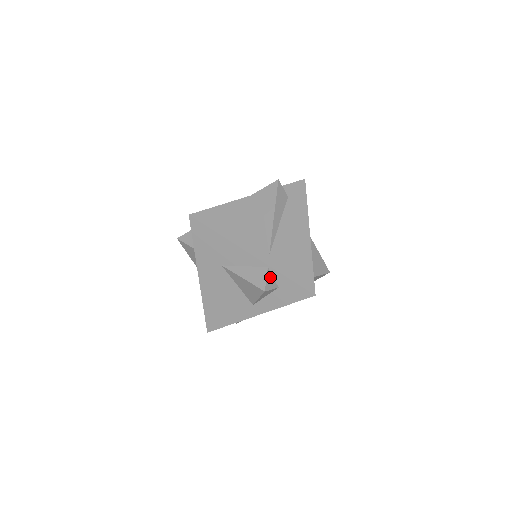
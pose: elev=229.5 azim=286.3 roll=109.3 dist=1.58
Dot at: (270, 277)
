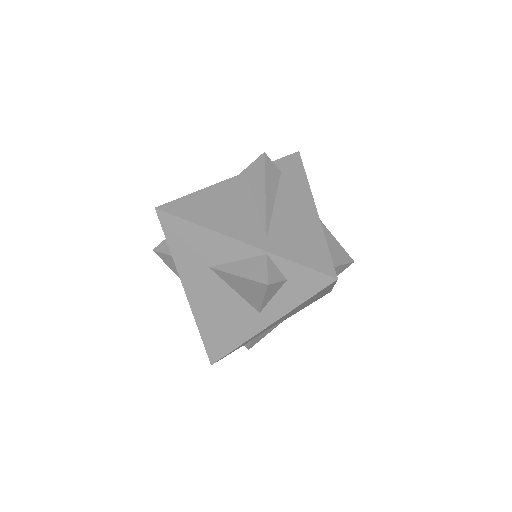
Dot at: (272, 267)
